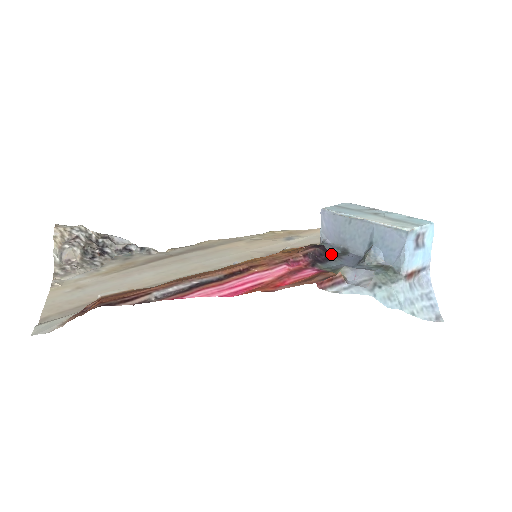
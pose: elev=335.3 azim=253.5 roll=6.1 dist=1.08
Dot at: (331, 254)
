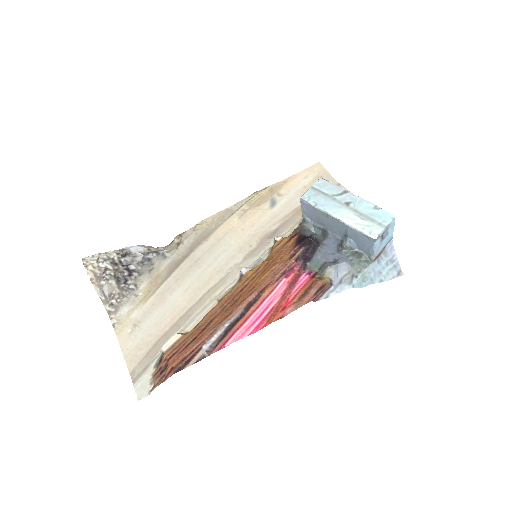
Dot at: (315, 243)
